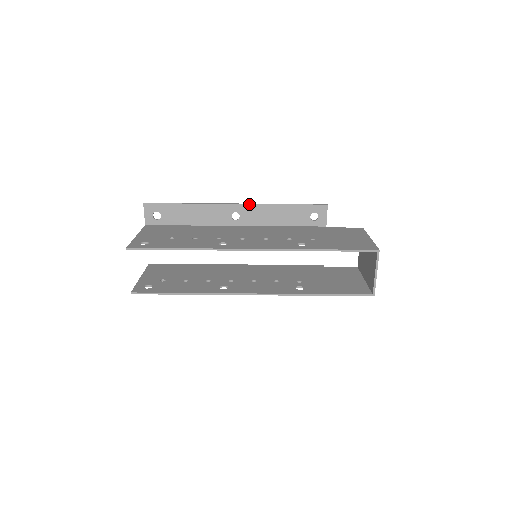
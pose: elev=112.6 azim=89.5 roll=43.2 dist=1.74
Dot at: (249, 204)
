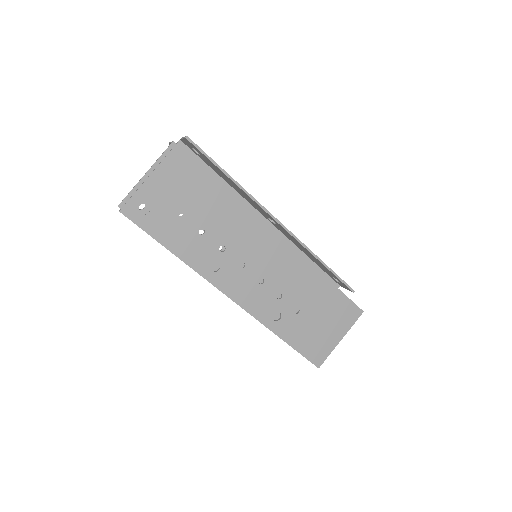
Dot at: (290, 234)
